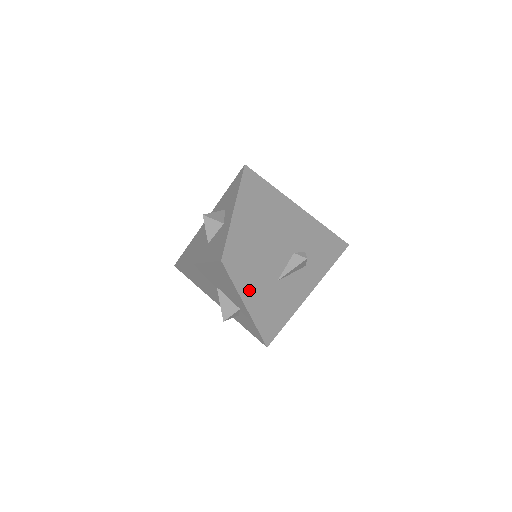
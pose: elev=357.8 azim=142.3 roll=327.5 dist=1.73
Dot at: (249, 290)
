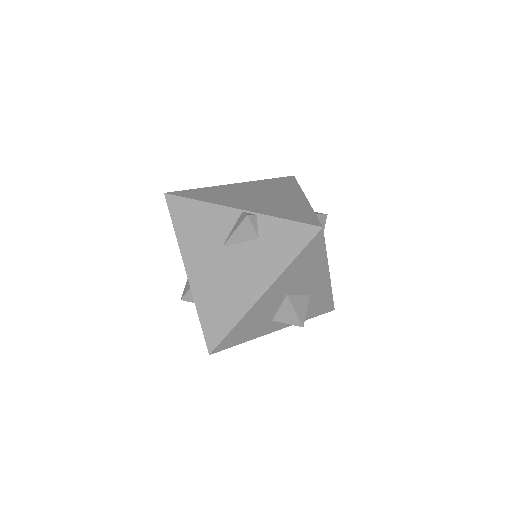
Dot at: (190, 246)
